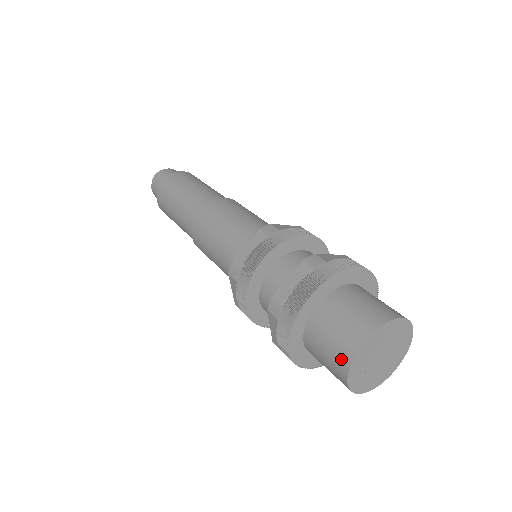
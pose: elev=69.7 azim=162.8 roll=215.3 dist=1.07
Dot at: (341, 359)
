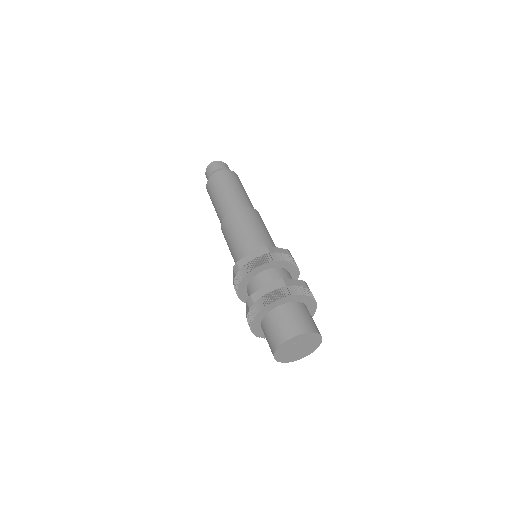
Dot at: occluded
